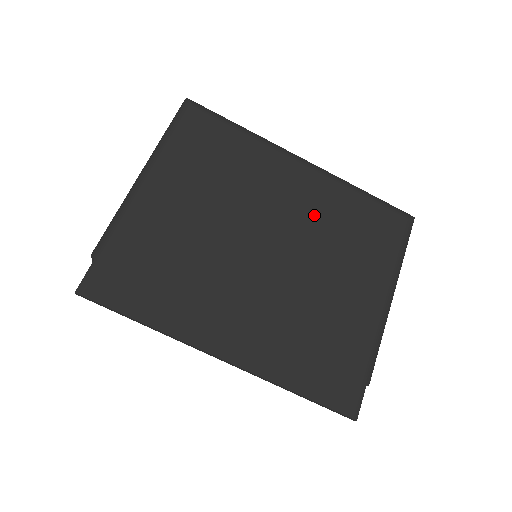
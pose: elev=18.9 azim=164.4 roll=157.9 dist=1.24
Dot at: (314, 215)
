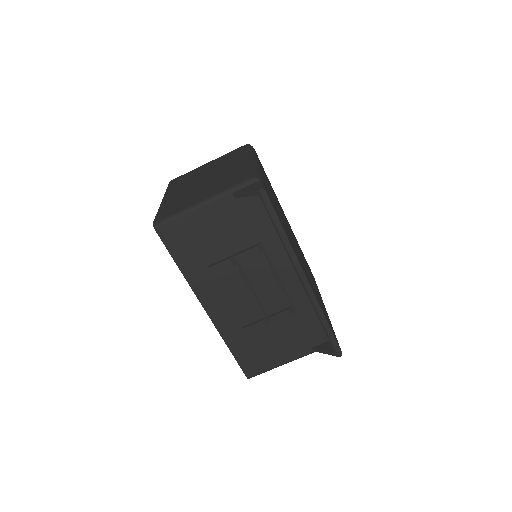
Dot at: (297, 244)
